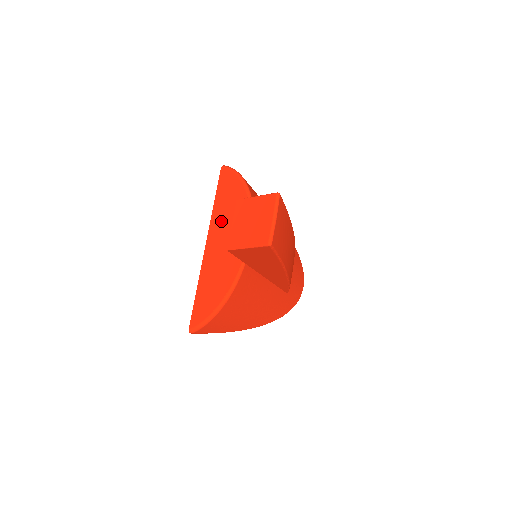
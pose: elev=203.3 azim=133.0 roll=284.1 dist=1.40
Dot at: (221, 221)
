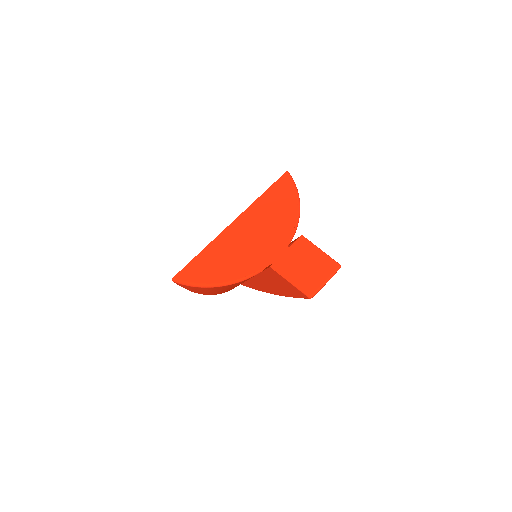
Dot at: (259, 217)
